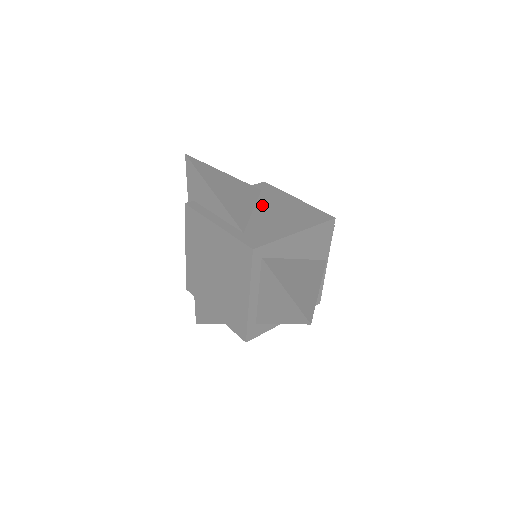
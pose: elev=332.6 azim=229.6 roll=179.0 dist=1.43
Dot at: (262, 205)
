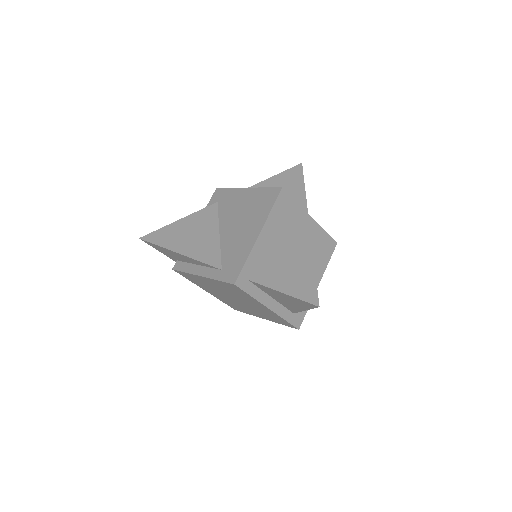
Dot at: (224, 222)
